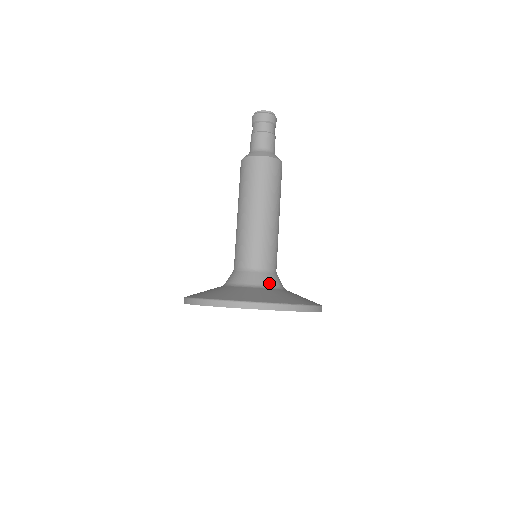
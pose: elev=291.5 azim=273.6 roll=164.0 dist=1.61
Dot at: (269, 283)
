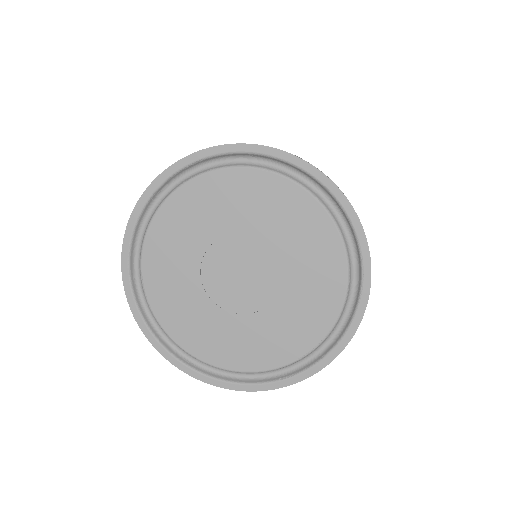
Dot at: occluded
